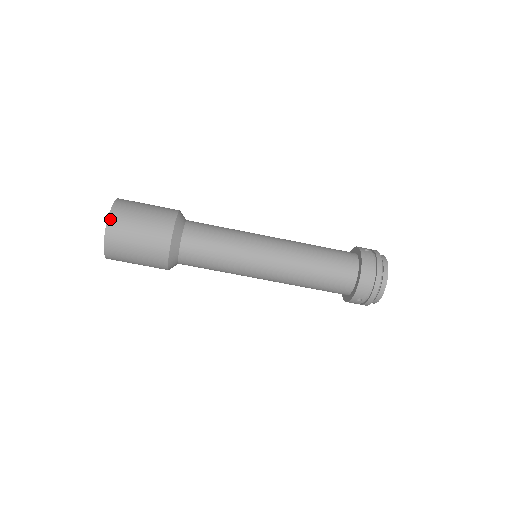
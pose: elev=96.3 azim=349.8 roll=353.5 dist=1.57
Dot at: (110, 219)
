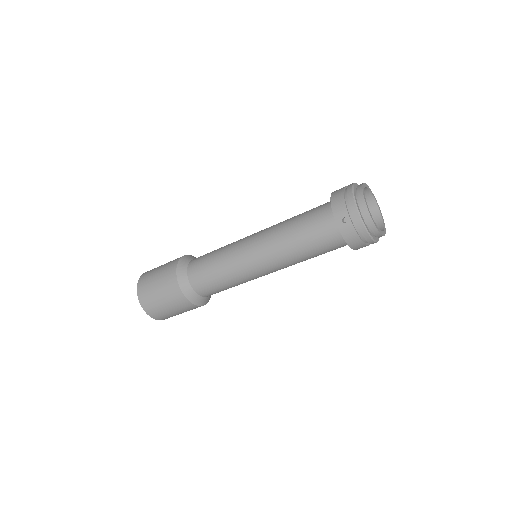
Dot at: (143, 274)
